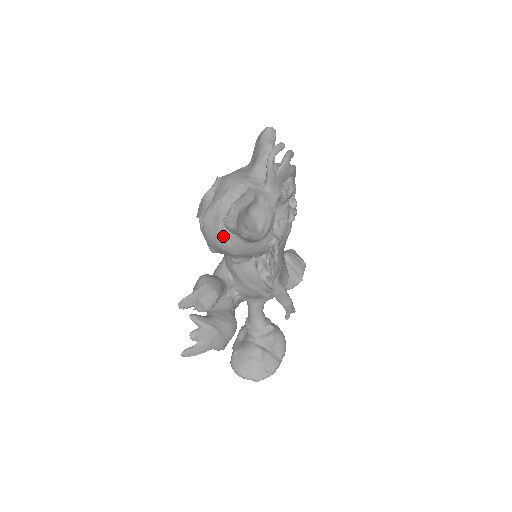
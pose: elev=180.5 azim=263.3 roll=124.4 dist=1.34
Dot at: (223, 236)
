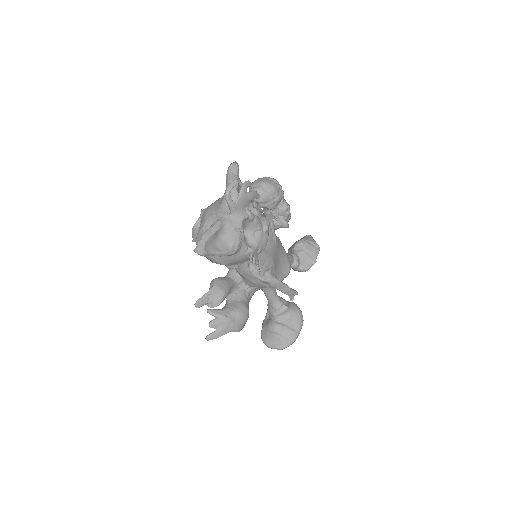
Dot at: occluded
